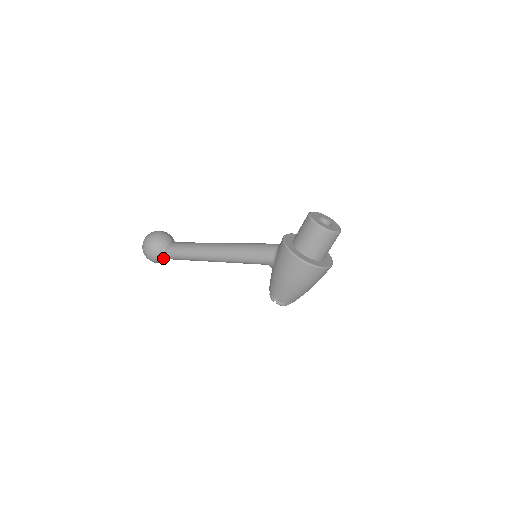
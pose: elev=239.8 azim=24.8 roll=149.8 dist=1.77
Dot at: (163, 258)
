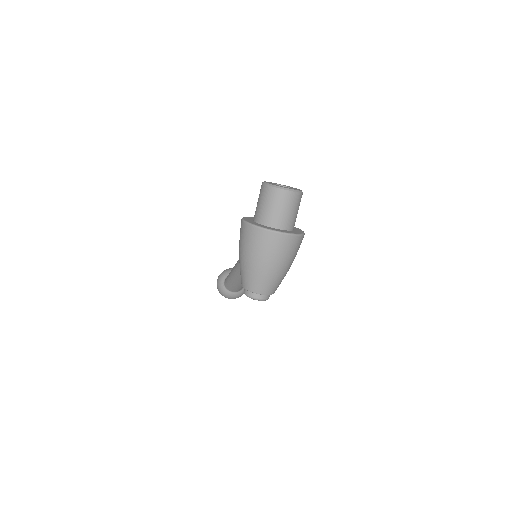
Dot at: (225, 288)
